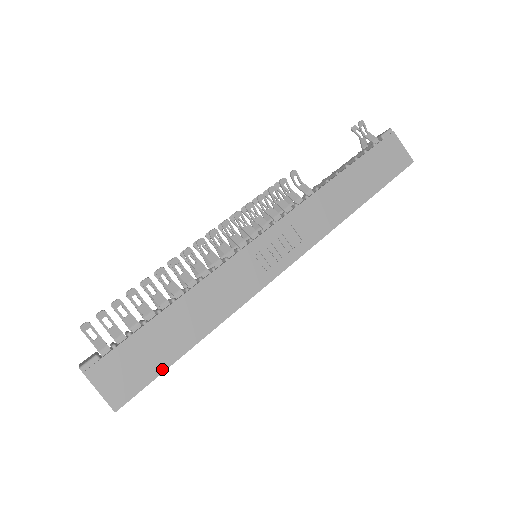
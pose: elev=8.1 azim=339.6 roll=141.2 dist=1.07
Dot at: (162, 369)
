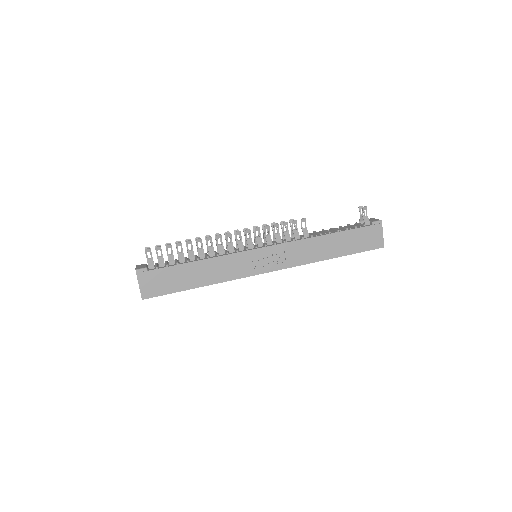
Dot at: (175, 291)
